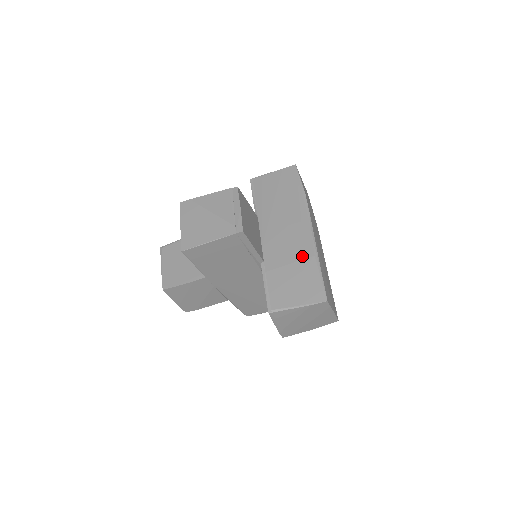
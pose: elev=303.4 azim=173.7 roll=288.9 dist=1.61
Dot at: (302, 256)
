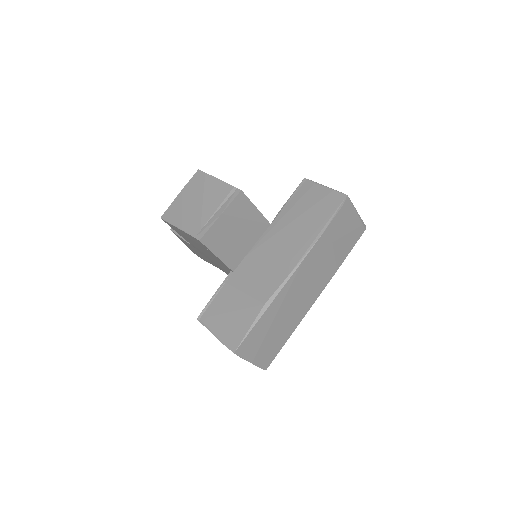
Dot at: (257, 295)
